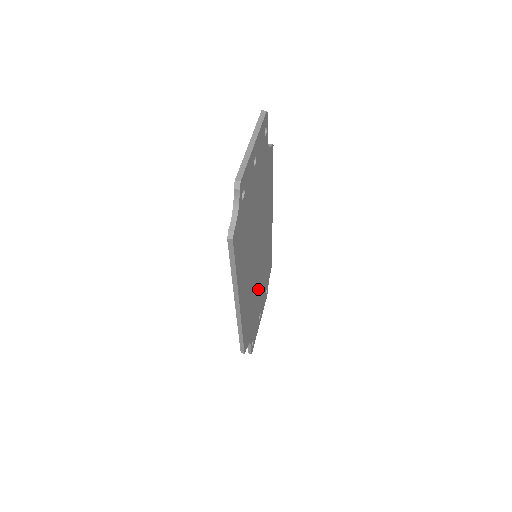
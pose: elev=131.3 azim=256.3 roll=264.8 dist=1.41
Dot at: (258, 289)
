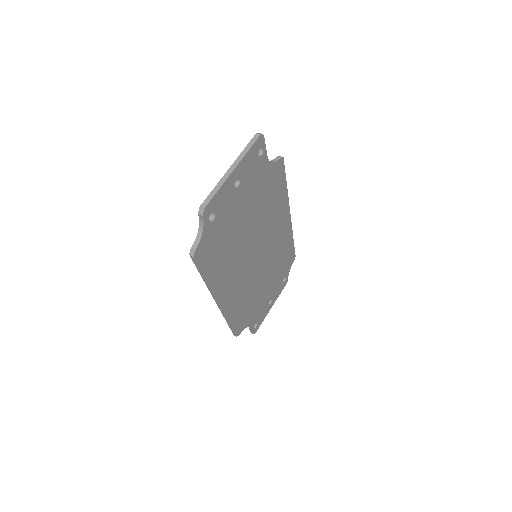
Dot at: (263, 282)
